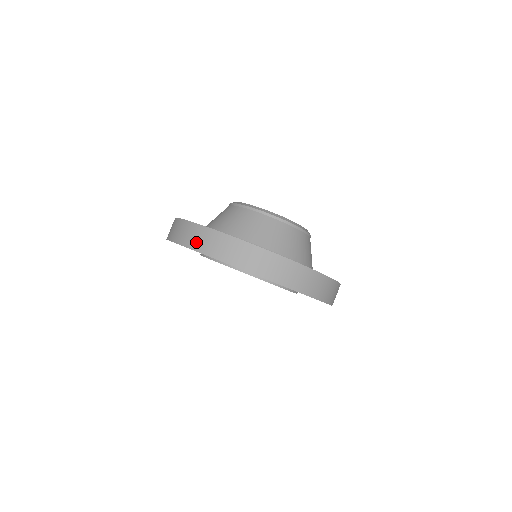
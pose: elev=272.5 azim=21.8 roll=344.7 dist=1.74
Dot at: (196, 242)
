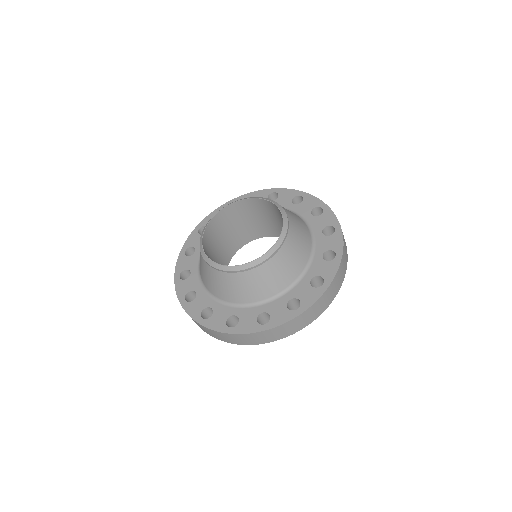
Dot at: (239, 342)
